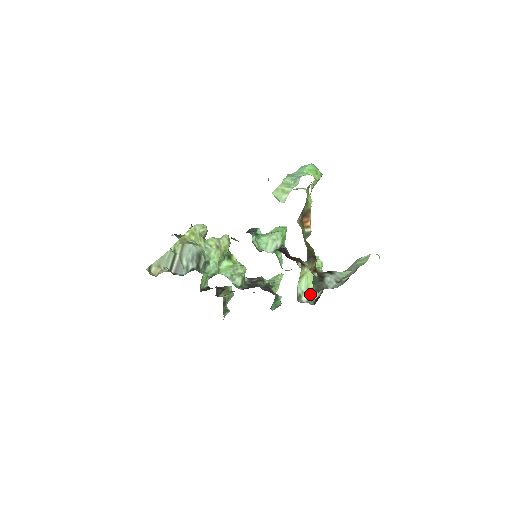
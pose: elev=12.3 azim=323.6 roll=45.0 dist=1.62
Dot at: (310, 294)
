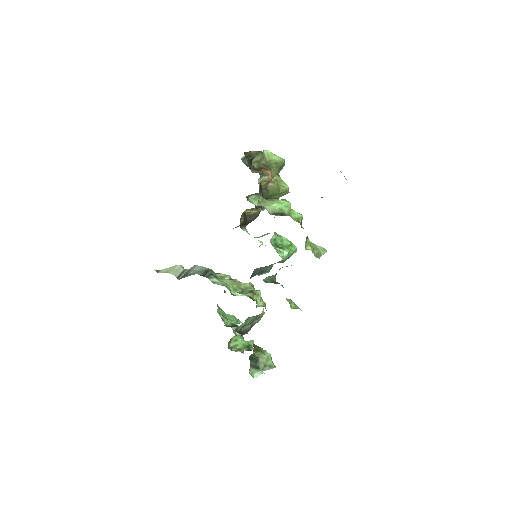
Dot at: (270, 209)
